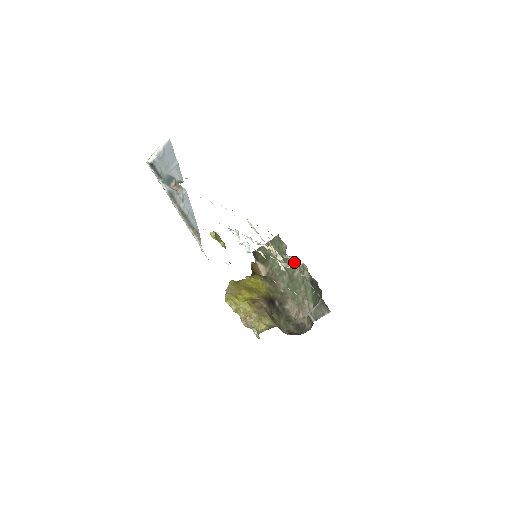
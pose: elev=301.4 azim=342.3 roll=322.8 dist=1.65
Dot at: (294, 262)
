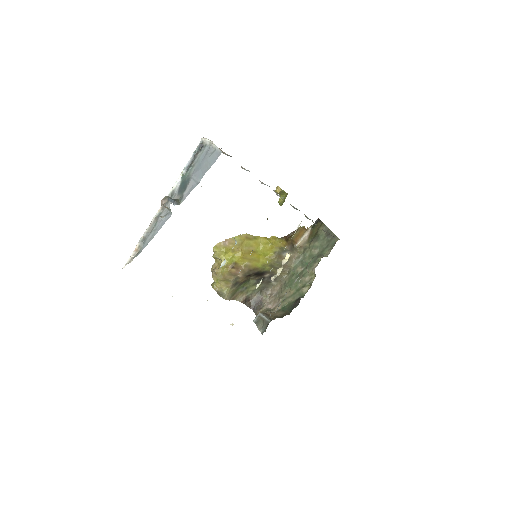
Dot at: (296, 280)
